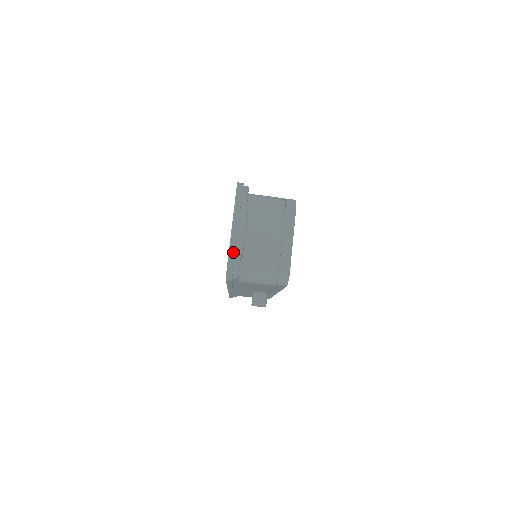
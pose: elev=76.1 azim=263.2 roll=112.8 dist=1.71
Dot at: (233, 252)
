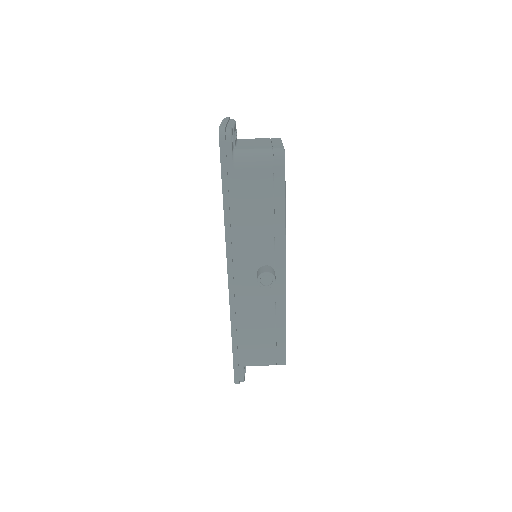
Dot at: (224, 124)
